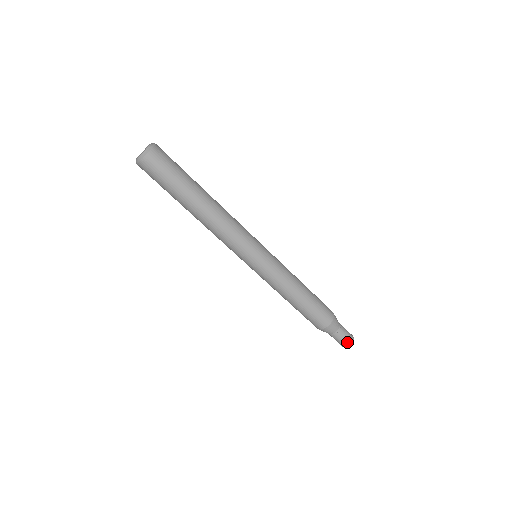
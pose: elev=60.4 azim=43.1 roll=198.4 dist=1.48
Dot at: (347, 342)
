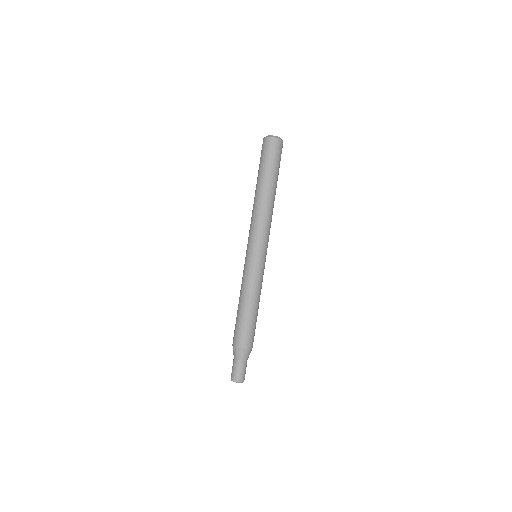
Dot at: (241, 377)
